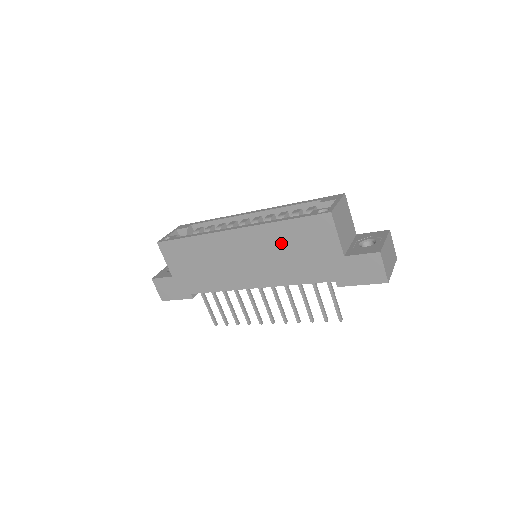
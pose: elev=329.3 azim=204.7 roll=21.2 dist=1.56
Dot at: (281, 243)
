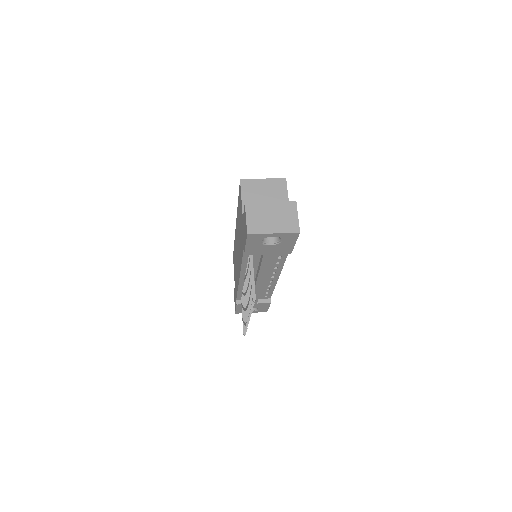
Dot at: occluded
